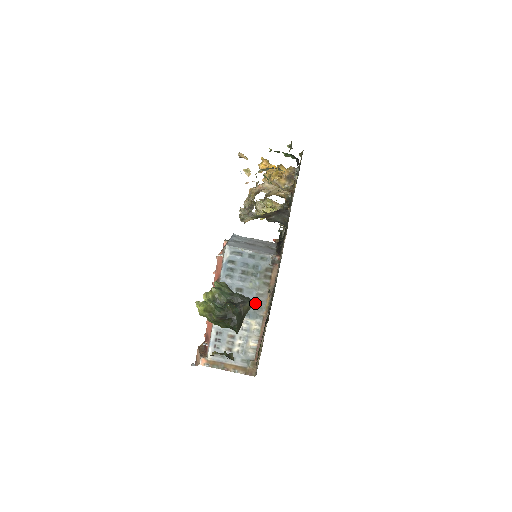
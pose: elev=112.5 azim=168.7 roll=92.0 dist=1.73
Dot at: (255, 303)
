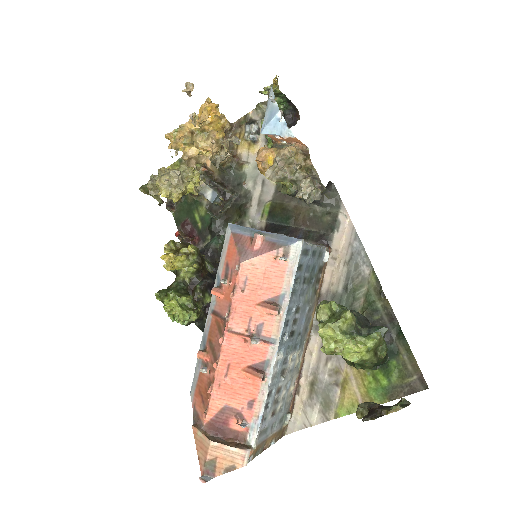
Dot at: (304, 324)
